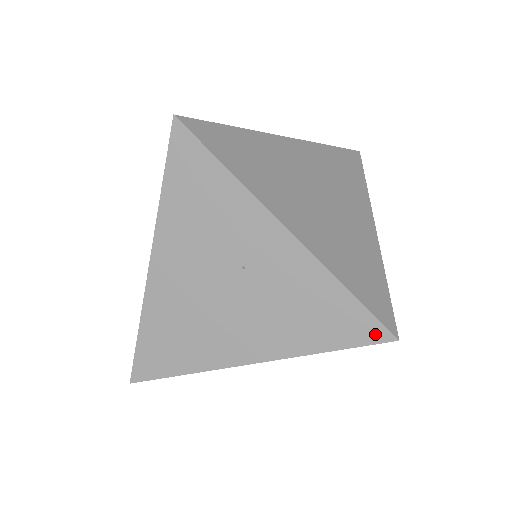
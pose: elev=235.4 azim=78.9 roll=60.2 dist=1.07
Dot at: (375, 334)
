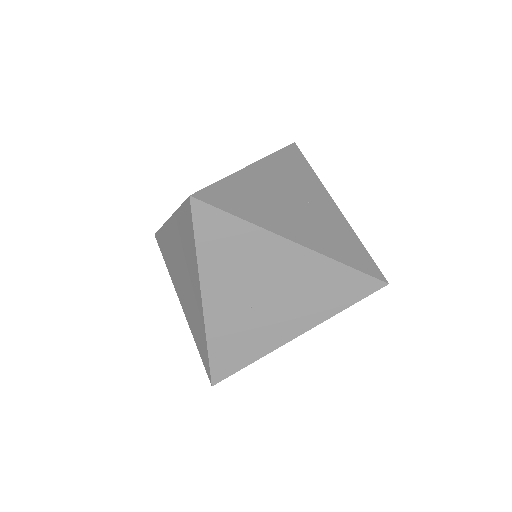
Dot at: (376, 273)
